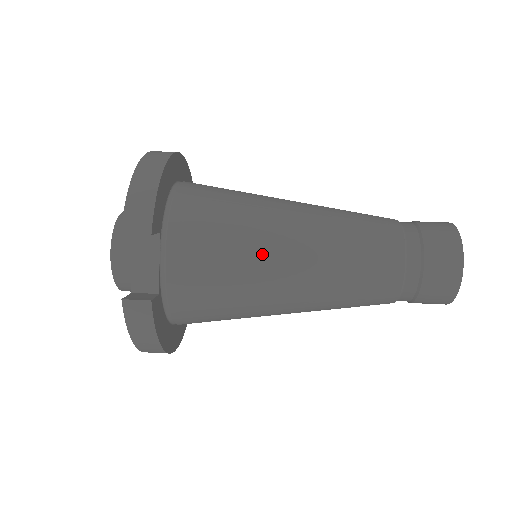
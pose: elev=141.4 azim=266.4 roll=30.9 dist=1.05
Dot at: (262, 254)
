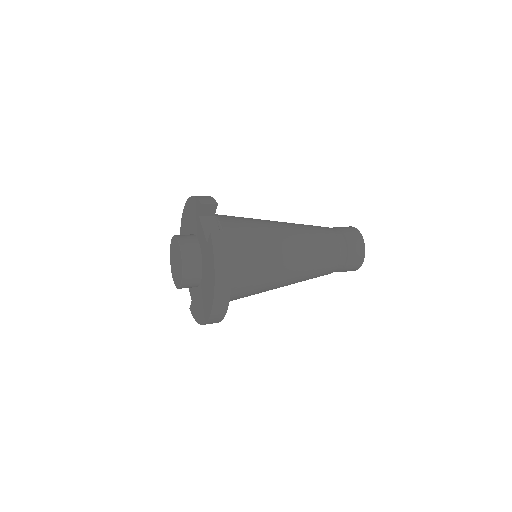
Dot at: (269, 227)
